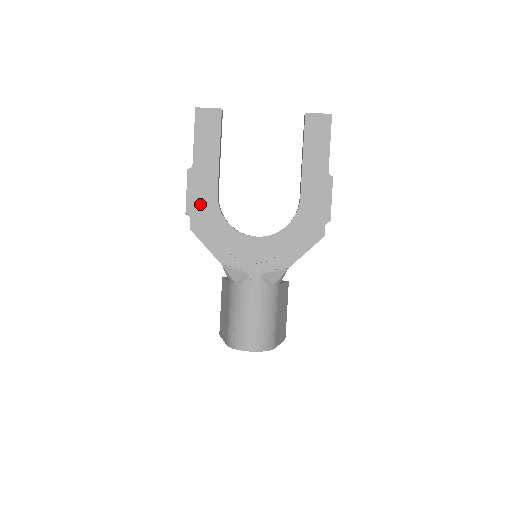
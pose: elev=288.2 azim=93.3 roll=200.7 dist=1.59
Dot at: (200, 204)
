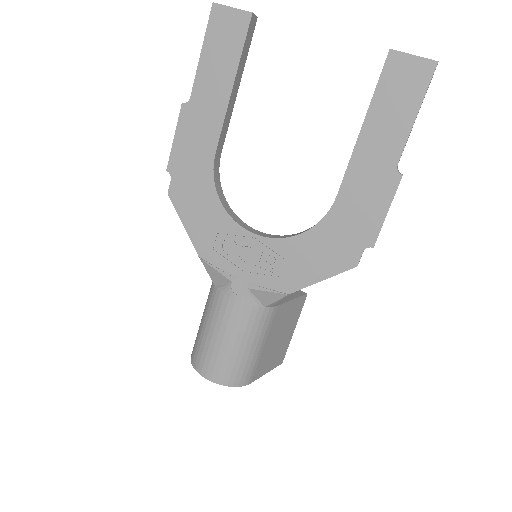
Dot at: (188, 162)
